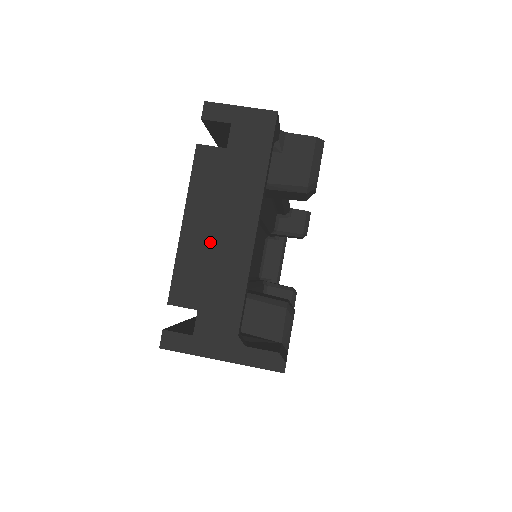
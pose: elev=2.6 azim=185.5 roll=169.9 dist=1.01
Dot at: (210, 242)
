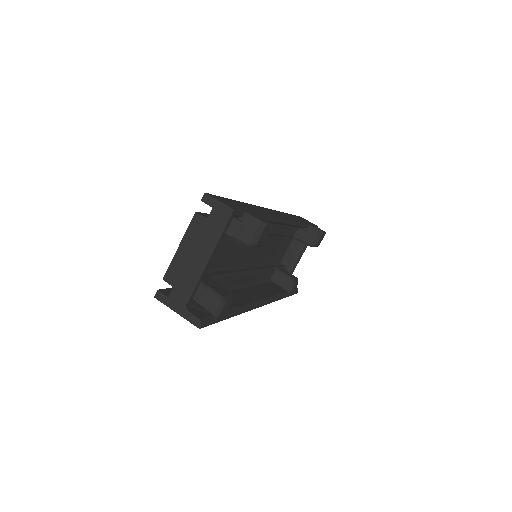
Dot at: (187, 259)
